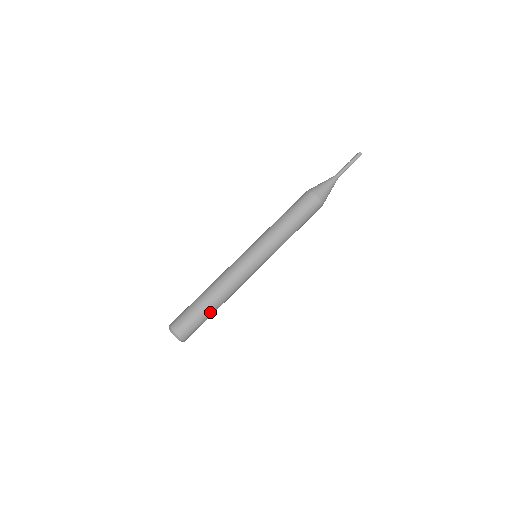
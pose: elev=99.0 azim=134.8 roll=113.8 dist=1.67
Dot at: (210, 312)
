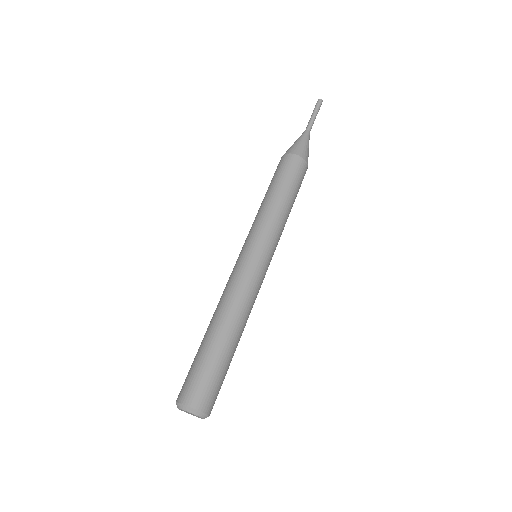
Dot at: (229, 354)
